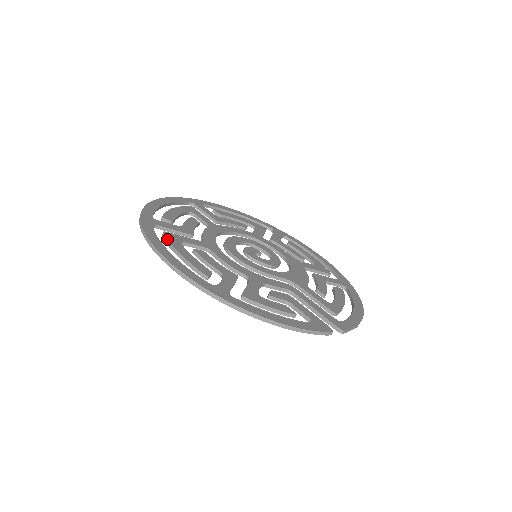
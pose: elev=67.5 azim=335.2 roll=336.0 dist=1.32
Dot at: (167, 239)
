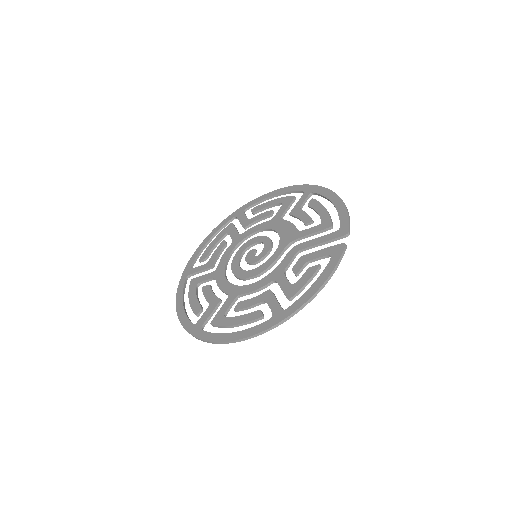
Dot at: (218, 326)
